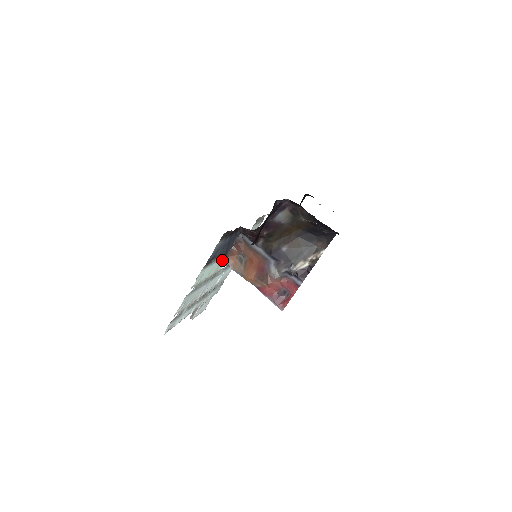
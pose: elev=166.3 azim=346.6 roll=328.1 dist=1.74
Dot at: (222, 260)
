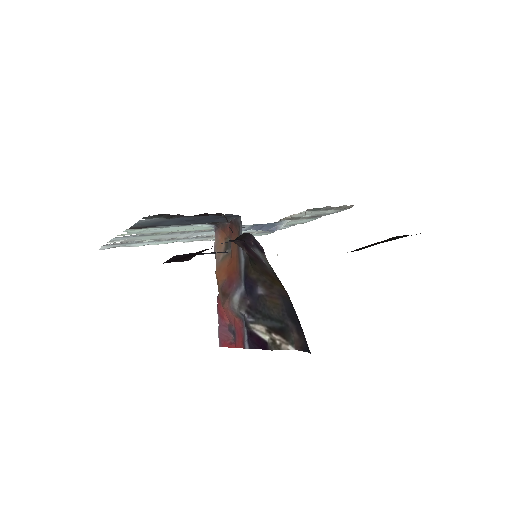
Dot at: (213, 225)
